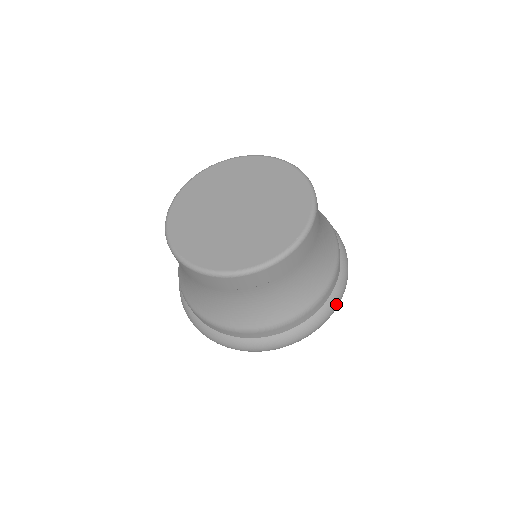
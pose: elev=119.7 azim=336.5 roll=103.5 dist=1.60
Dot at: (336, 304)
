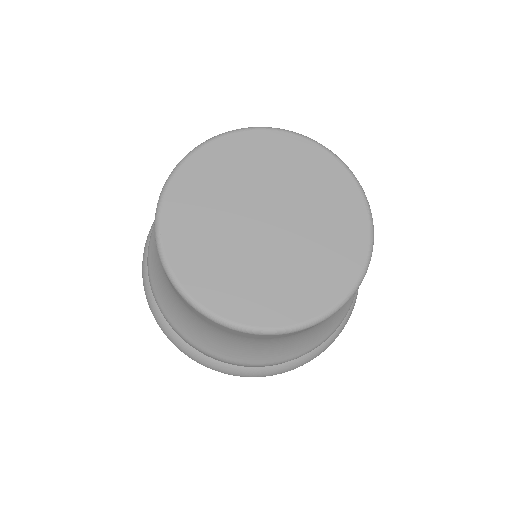
Dot at: occluded
